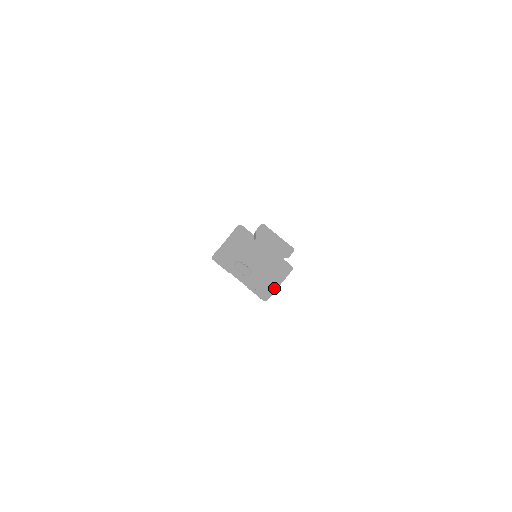
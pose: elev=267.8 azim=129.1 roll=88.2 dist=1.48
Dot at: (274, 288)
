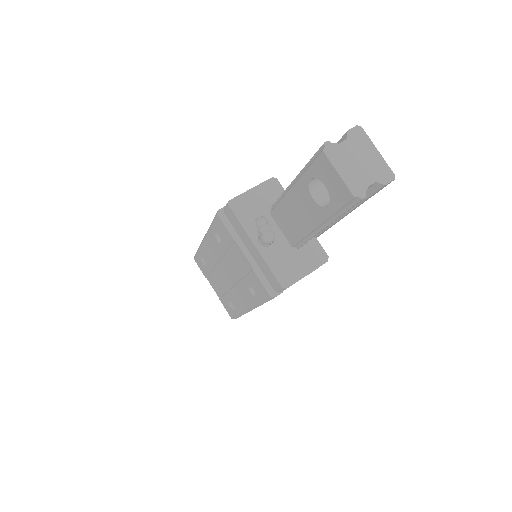
Dot at: (297, 277)
